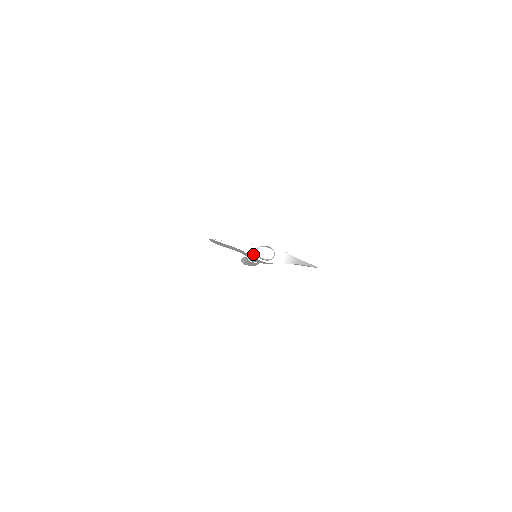
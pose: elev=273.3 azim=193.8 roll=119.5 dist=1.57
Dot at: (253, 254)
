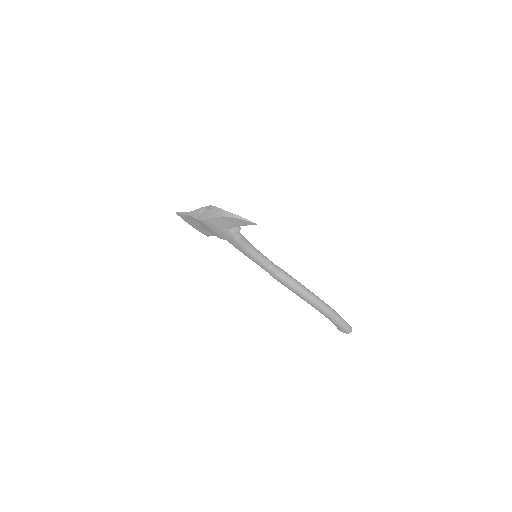
Dot at: (196, 216)
